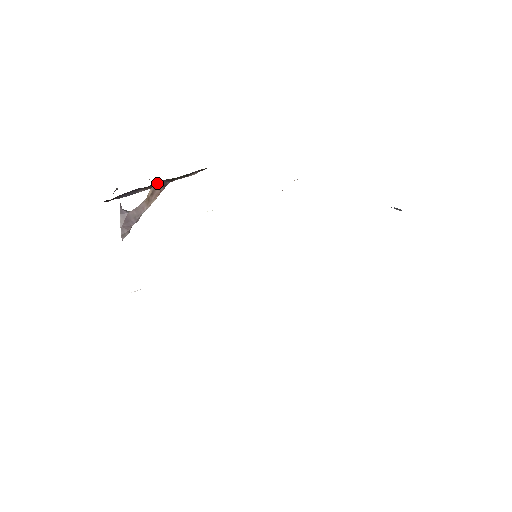
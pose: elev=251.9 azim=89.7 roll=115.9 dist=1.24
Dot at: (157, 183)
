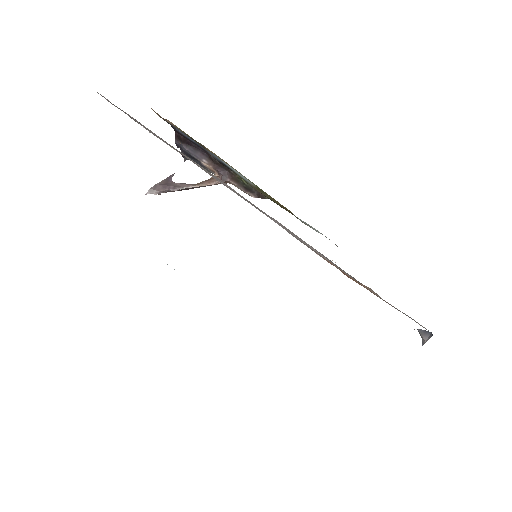
Dot at: (221, 170)
